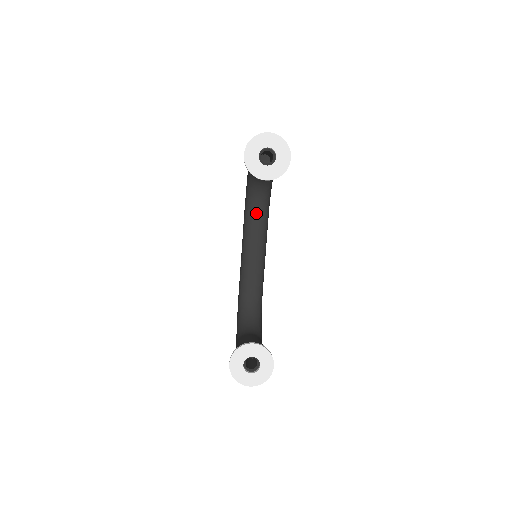
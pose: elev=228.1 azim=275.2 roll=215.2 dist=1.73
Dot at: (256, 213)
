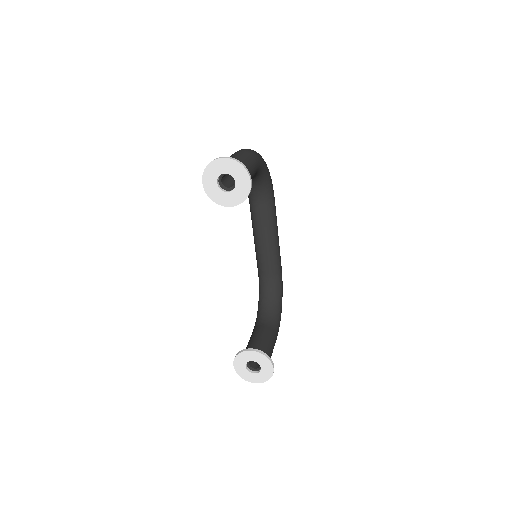
Dot at: (258, 204)
